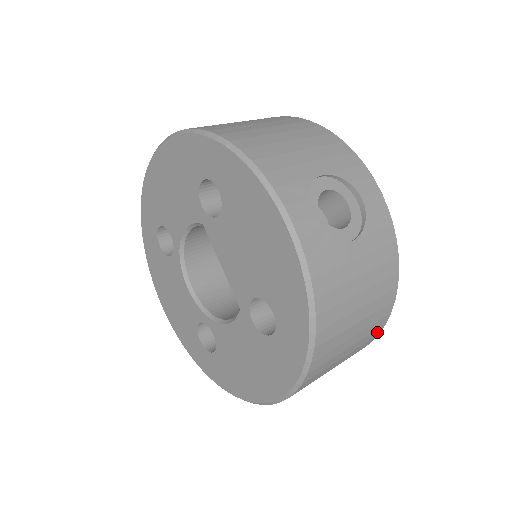
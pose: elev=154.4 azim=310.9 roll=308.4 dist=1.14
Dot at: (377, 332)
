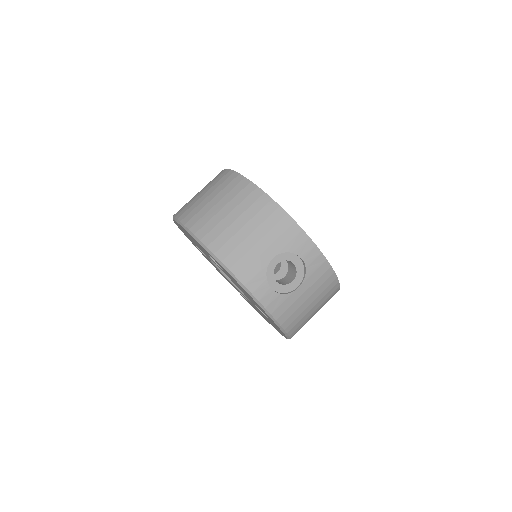
Dot at: occluded
